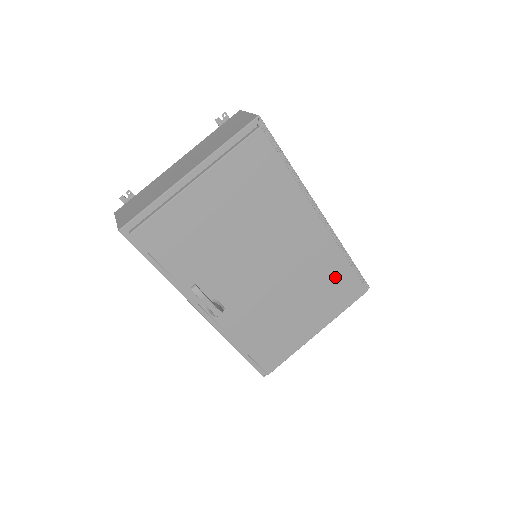
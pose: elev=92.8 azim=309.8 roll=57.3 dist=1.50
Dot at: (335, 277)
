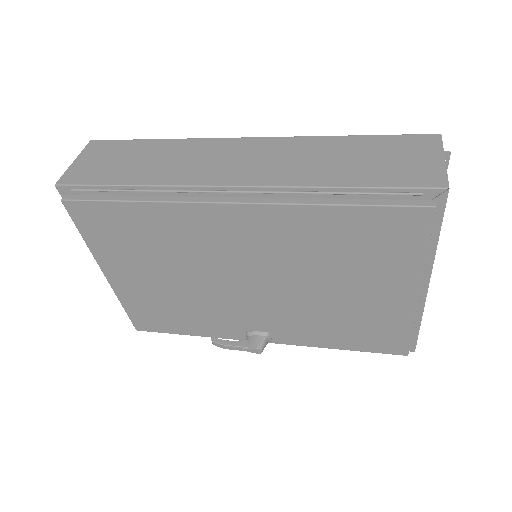
Dot at: (347, 234)
